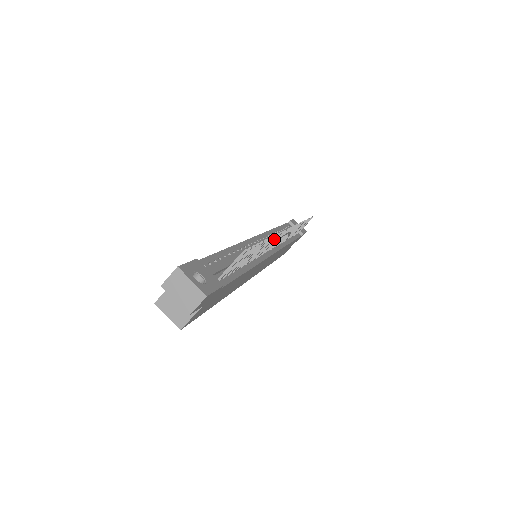
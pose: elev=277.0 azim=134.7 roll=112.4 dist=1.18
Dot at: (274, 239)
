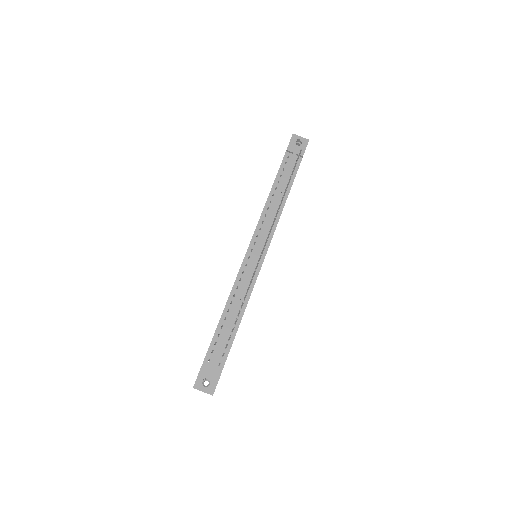
Dot at: (249, 287)
